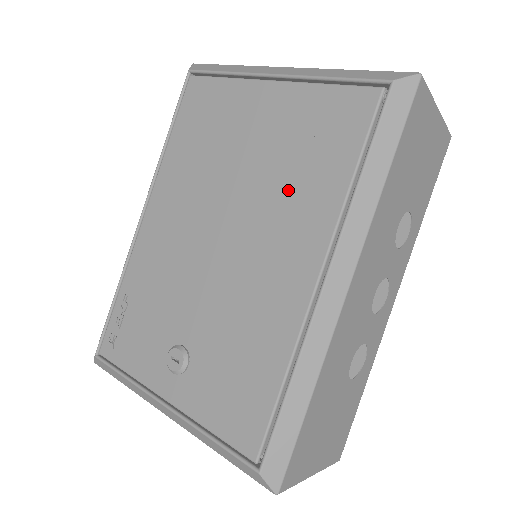
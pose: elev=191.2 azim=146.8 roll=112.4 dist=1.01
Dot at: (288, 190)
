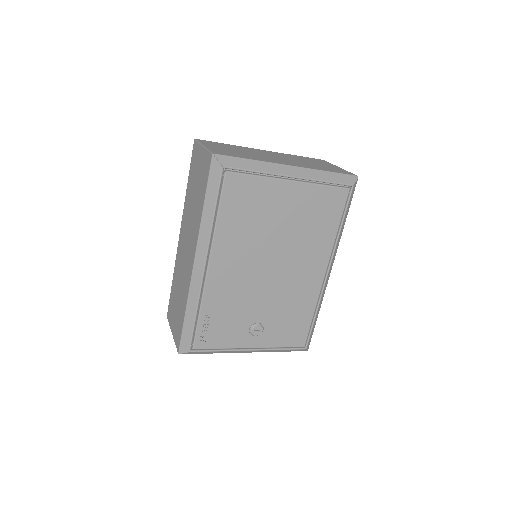
Dot at: (308, 239)
